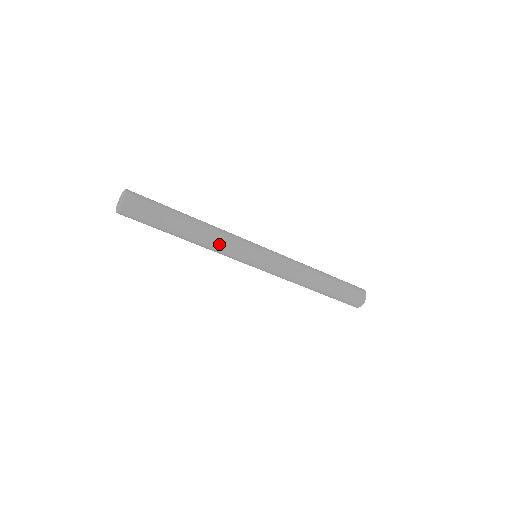
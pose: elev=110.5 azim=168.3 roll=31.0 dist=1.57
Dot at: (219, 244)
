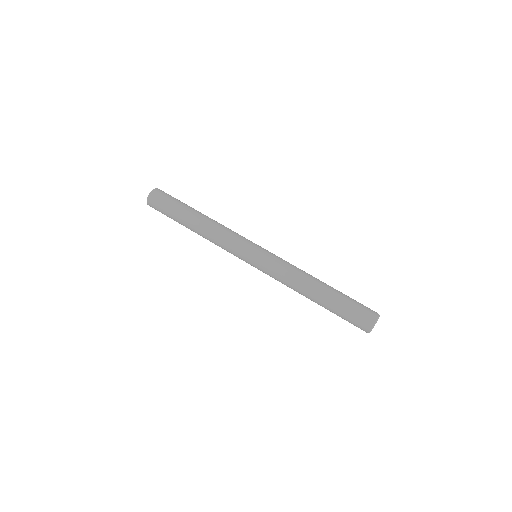
Dot at: (222, 230)
